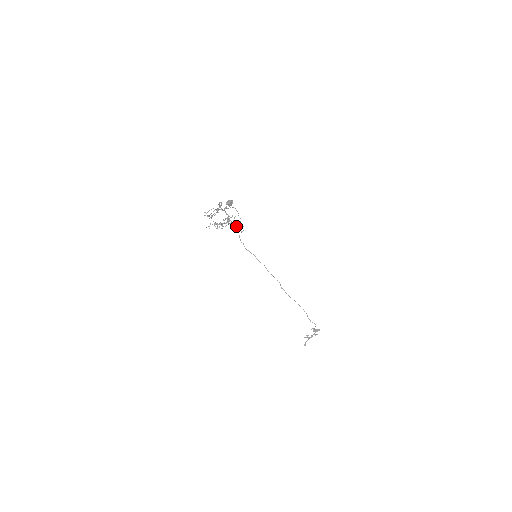
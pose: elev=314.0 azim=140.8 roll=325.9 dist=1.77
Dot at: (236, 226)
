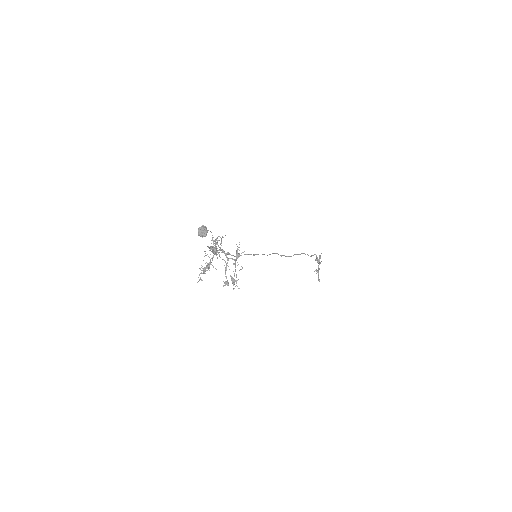
Dot at: (215, 245)
